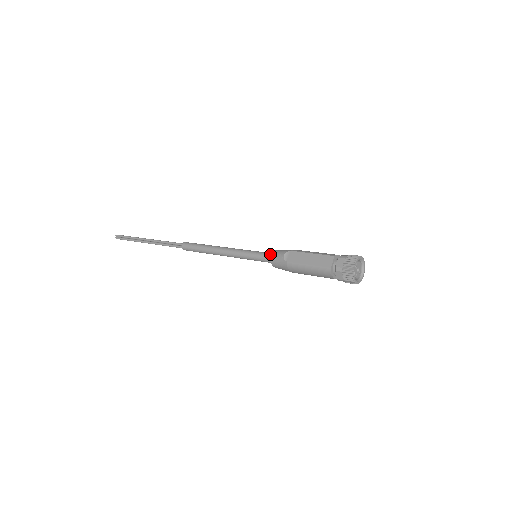
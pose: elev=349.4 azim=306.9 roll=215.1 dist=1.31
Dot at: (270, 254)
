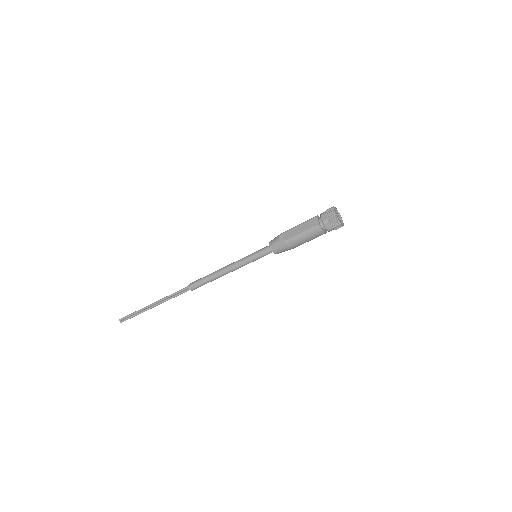
Dot at: (267, 247)
